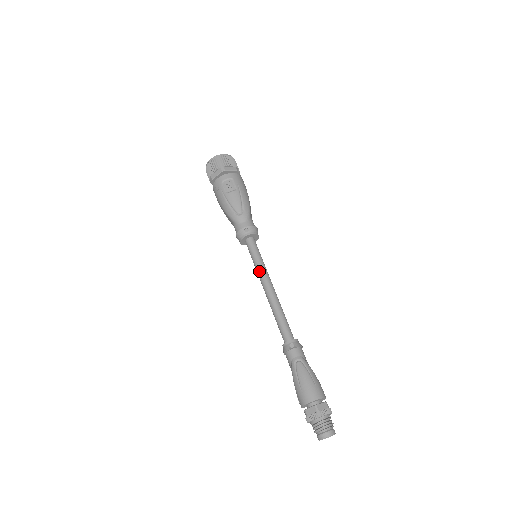
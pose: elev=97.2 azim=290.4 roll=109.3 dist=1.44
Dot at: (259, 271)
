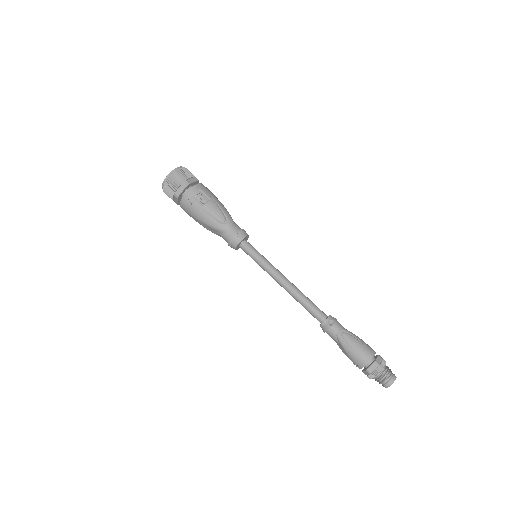
Dot at: (268, 269)
